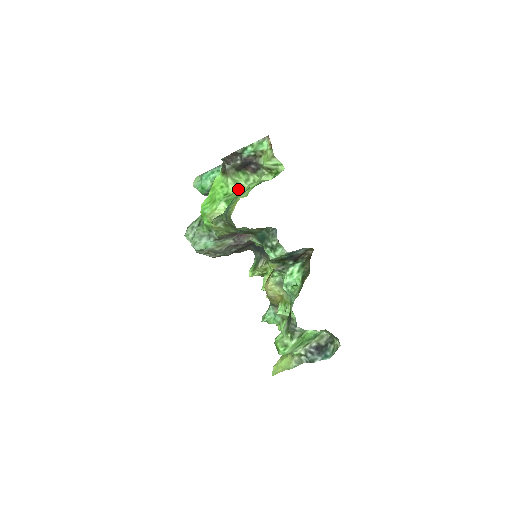
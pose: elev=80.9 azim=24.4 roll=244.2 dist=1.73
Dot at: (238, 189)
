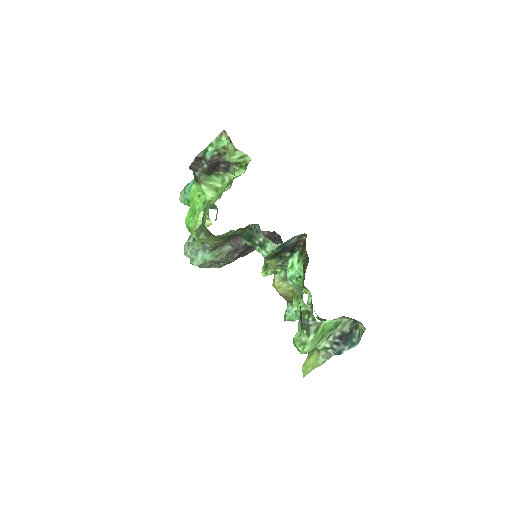
Dot at: occluded
